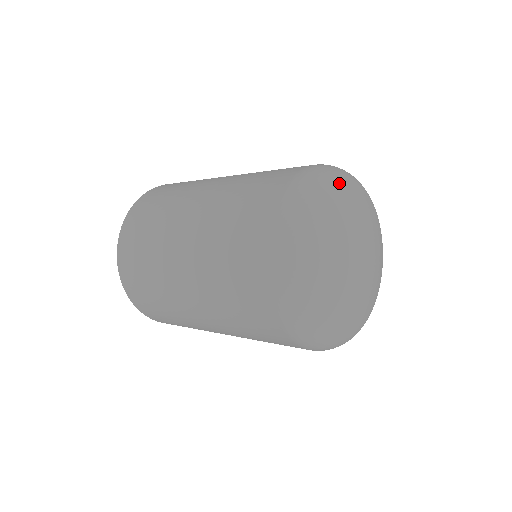
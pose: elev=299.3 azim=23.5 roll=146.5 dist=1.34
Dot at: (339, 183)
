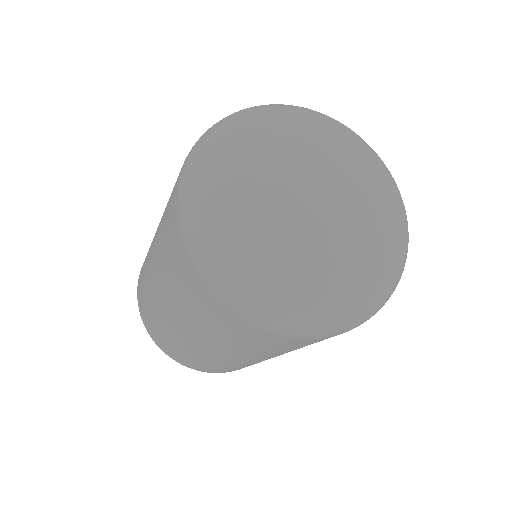
Dot at: (278, 110)
